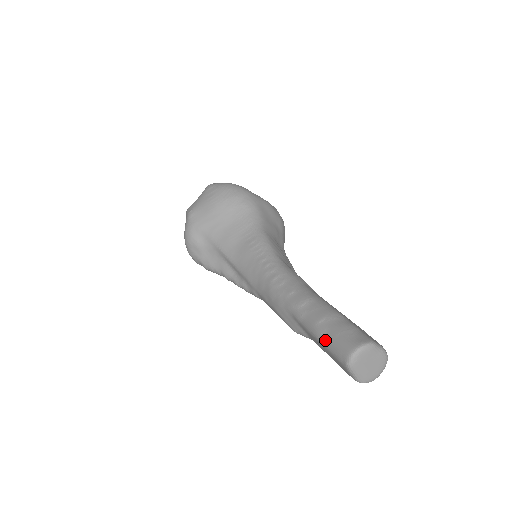
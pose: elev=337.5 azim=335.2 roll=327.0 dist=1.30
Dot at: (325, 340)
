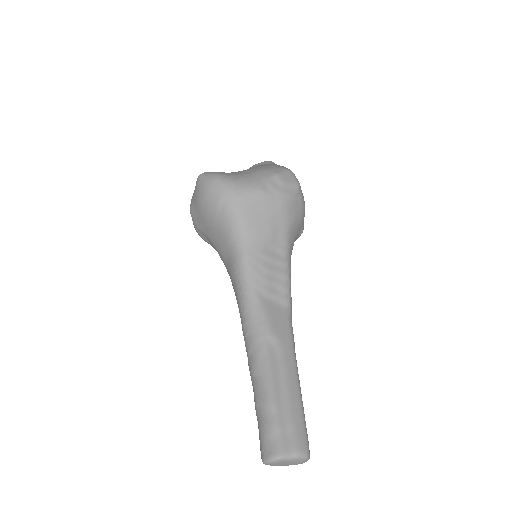
Dot at: (258, 426)
